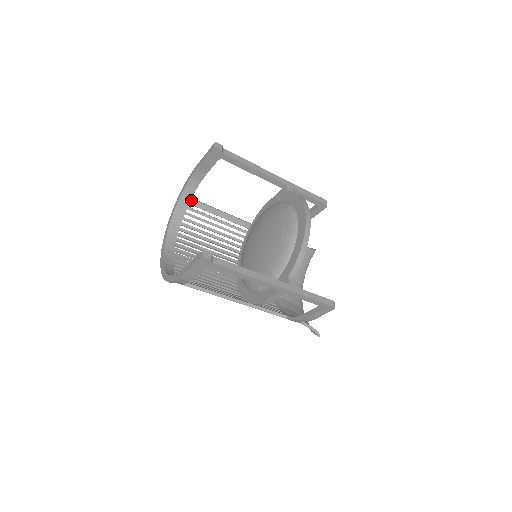
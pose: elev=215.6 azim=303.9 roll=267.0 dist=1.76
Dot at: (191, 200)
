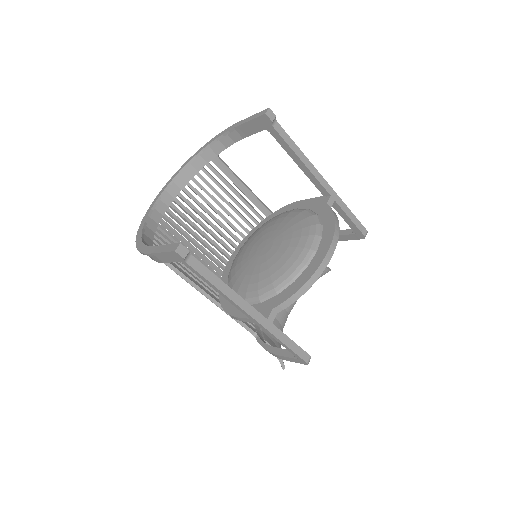
Dot at: (215, 157)
